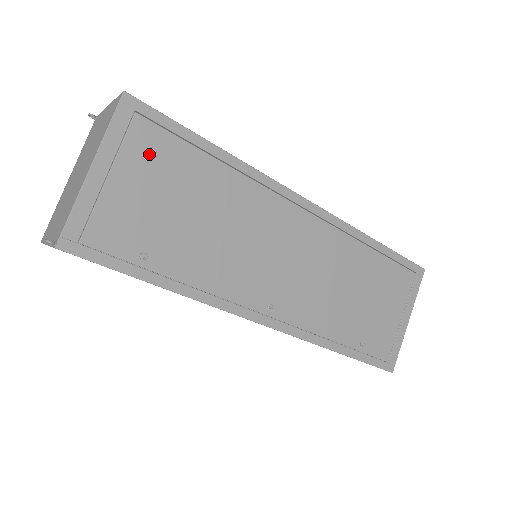
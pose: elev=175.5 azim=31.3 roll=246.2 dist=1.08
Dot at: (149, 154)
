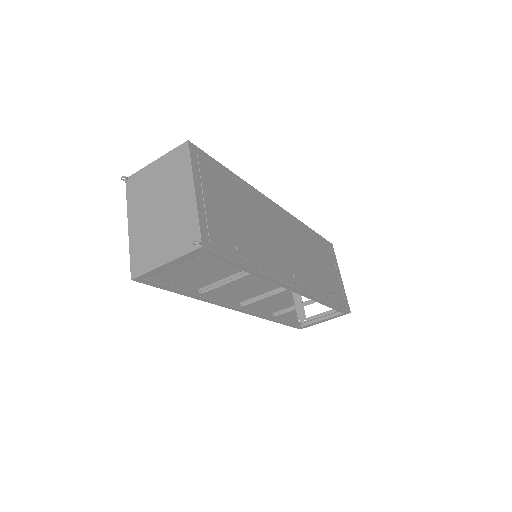
Dot at: (212, 180)
